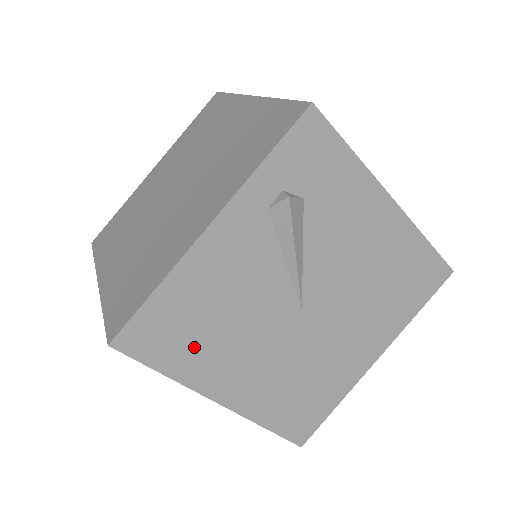
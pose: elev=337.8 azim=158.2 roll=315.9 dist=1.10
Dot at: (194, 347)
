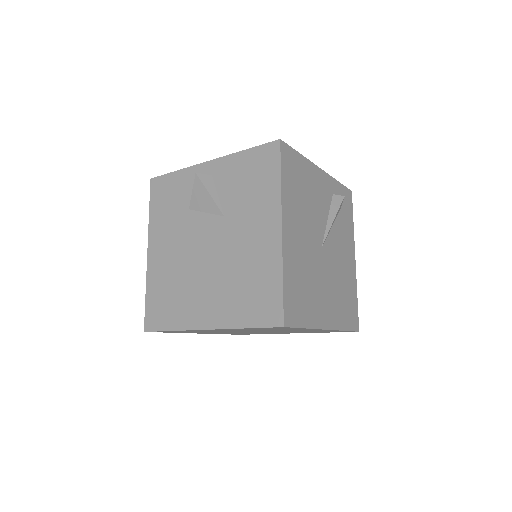
Dot at: (294, 191)
